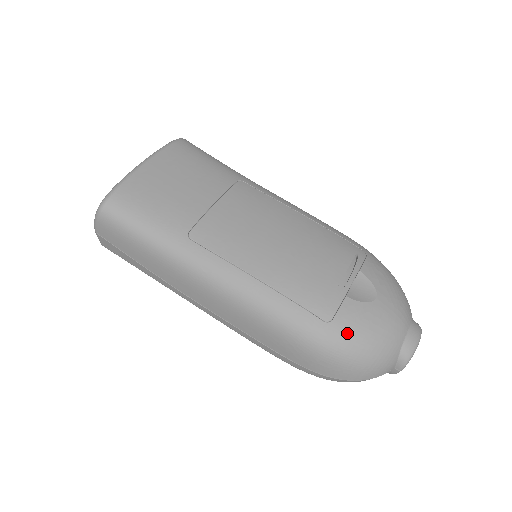
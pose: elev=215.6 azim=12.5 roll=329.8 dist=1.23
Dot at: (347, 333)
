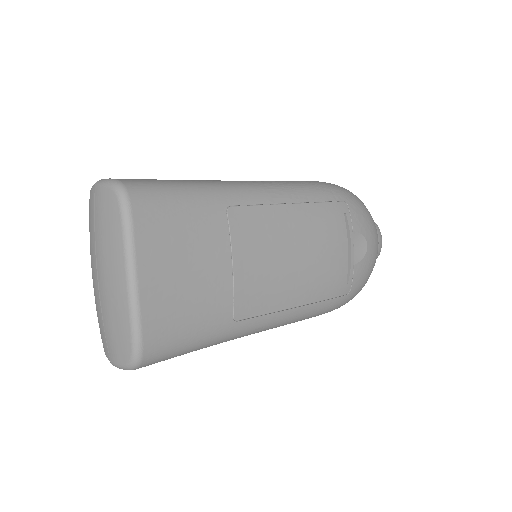
Dot at: (358, 288)
